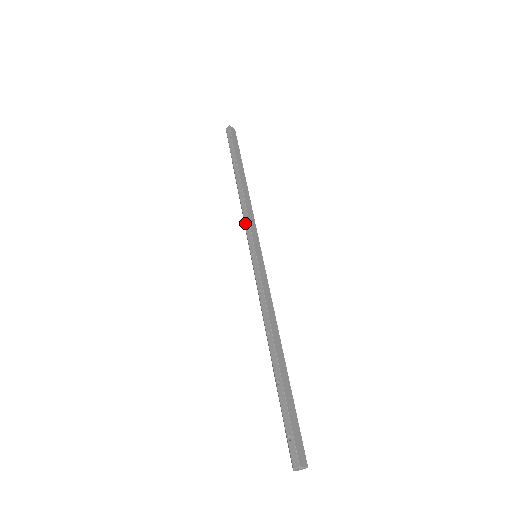
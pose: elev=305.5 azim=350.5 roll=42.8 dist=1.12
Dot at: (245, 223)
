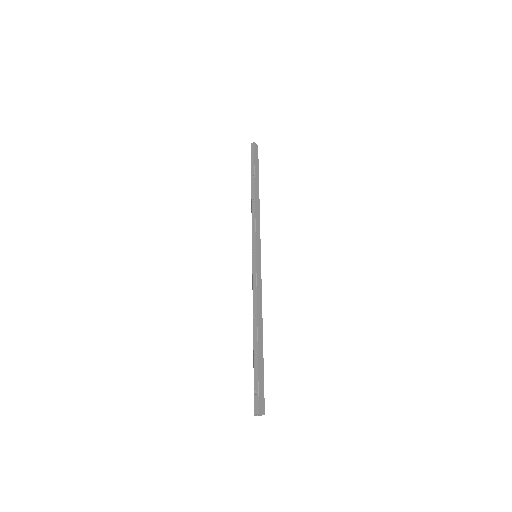
Dot at: (252, 228)
